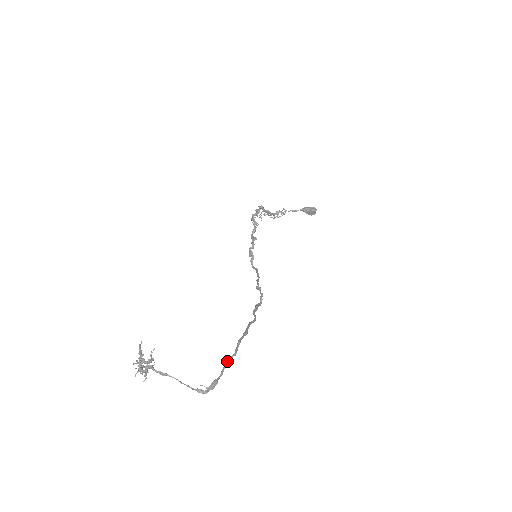
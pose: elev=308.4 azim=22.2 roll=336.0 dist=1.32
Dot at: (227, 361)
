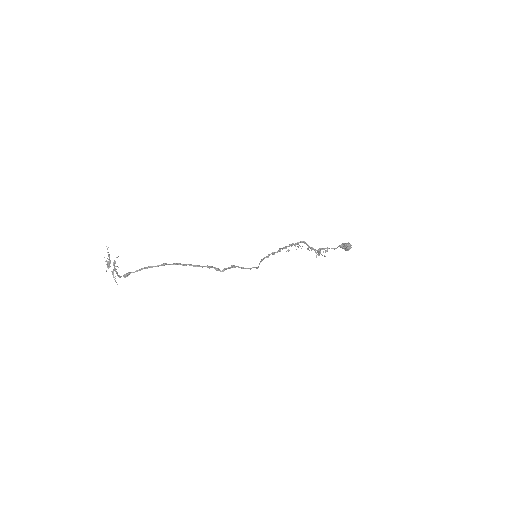
Dot at: (145, 267)
